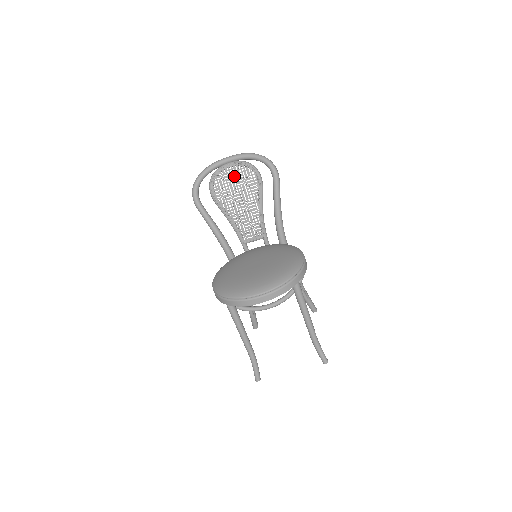
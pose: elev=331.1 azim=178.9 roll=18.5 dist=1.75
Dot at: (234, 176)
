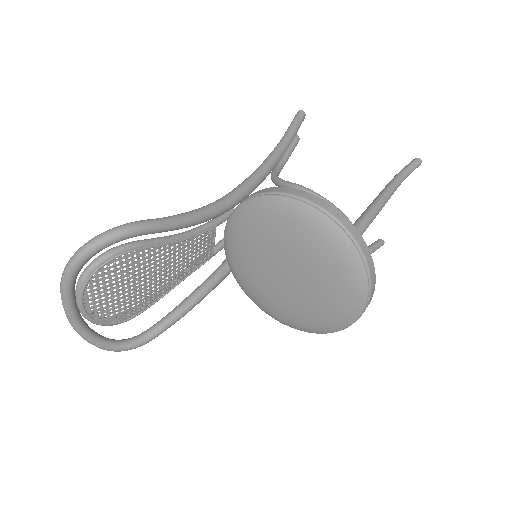
Dot at: (109, 294)
